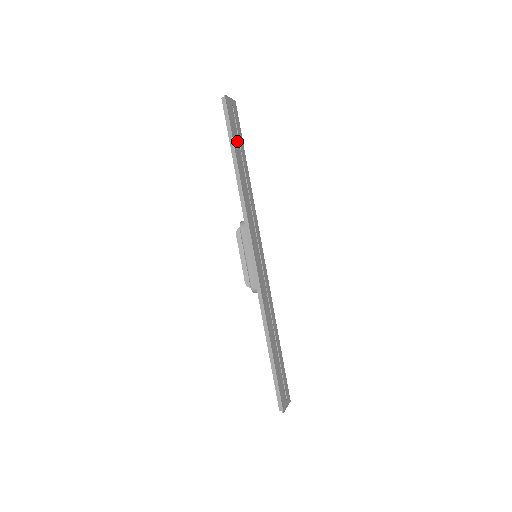
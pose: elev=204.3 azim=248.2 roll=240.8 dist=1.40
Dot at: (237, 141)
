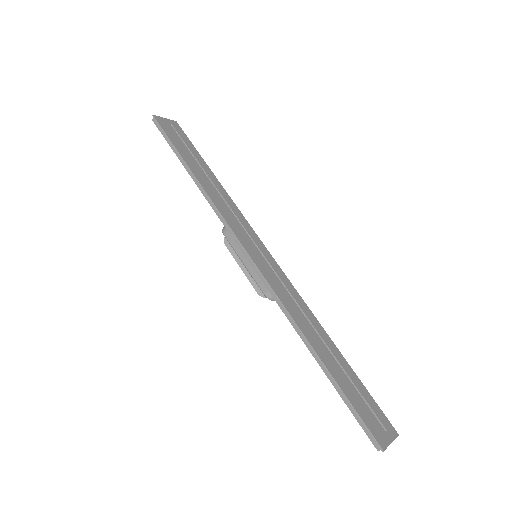
Dot at: (185, 151)
